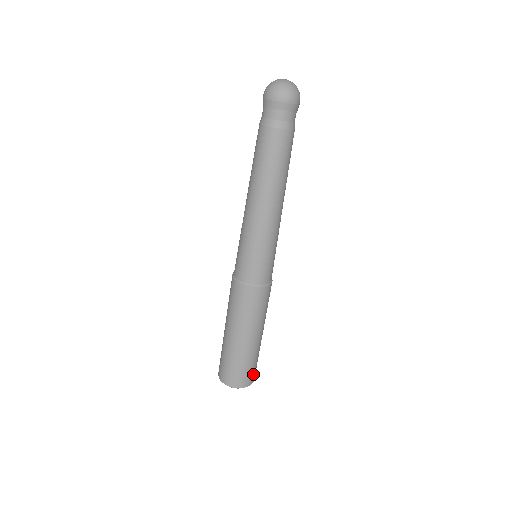
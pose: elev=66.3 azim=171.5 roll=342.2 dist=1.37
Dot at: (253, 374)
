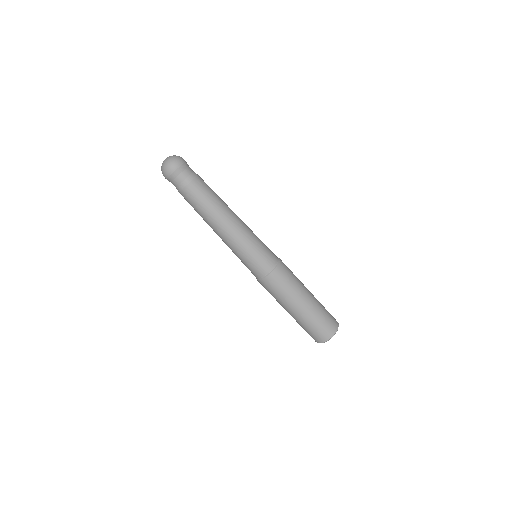
Dot at: (331, 322)
